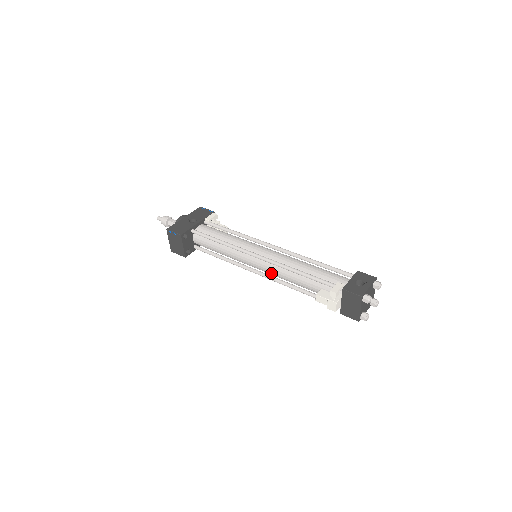
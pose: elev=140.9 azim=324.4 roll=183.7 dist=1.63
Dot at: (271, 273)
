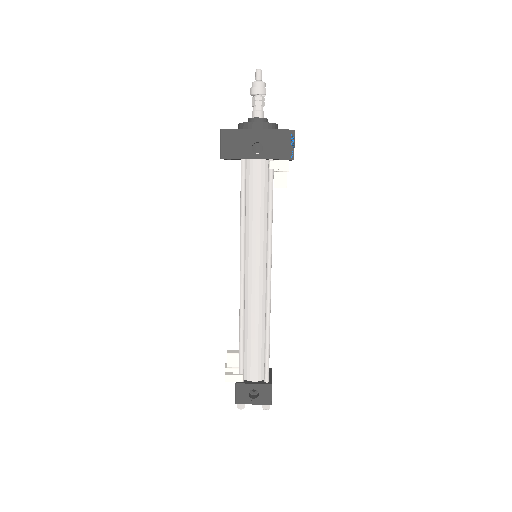
Dot at: occluded
